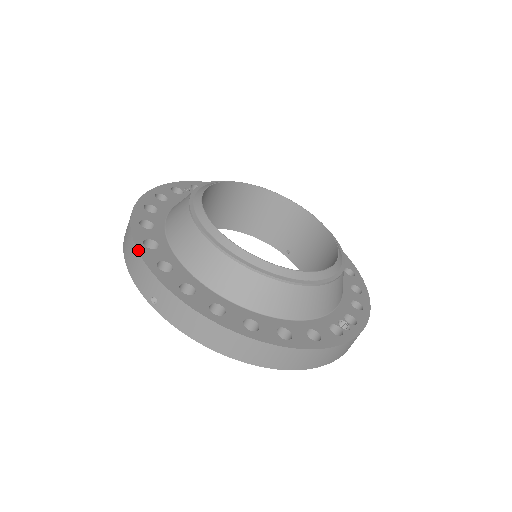
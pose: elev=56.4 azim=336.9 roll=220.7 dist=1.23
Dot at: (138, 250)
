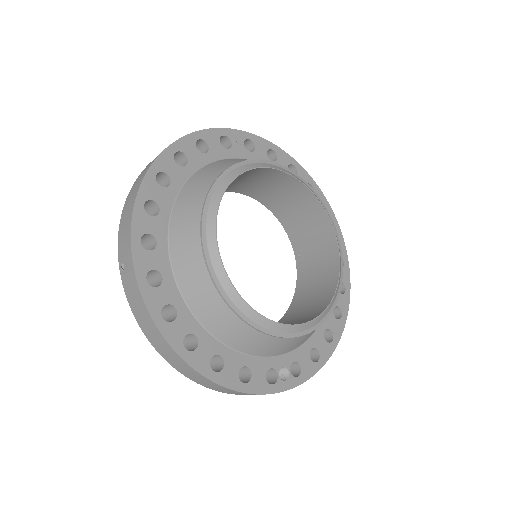
Dot at: (133, 211)
